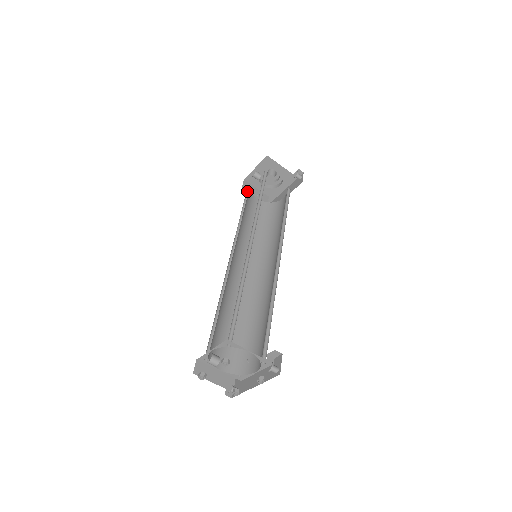
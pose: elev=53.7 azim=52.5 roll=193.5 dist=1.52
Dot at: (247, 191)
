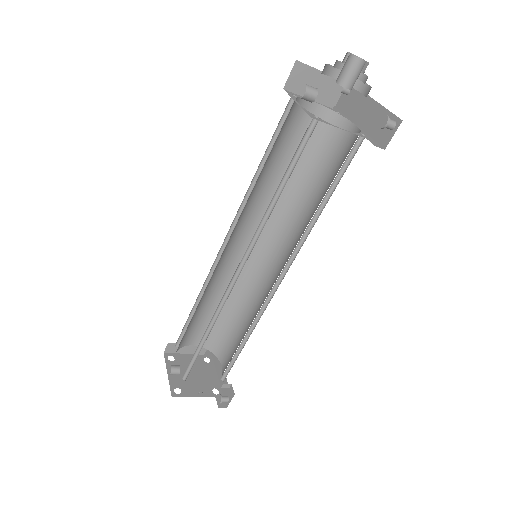
Dot at: (291, 99)
